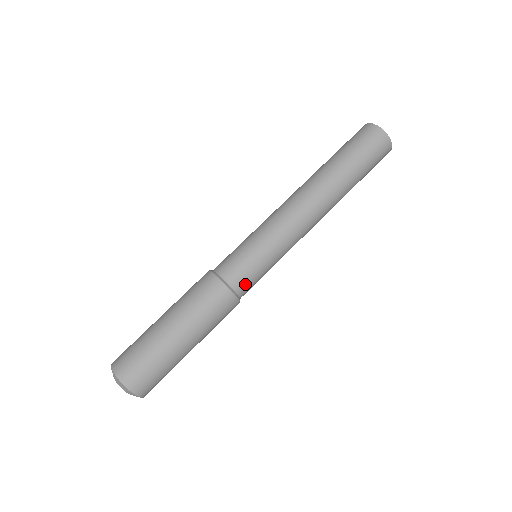
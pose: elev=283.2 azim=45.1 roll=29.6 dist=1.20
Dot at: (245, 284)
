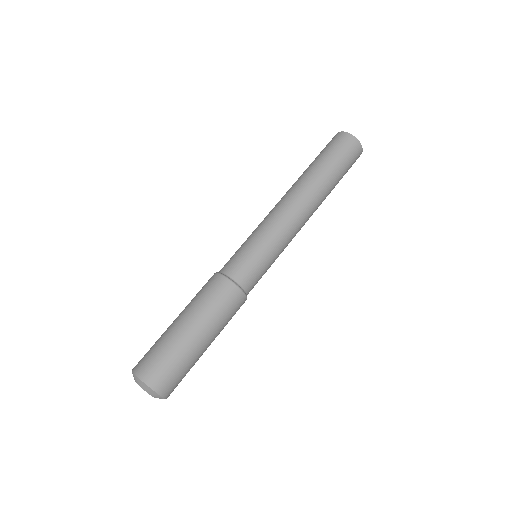
Dot at: (236, 268)
